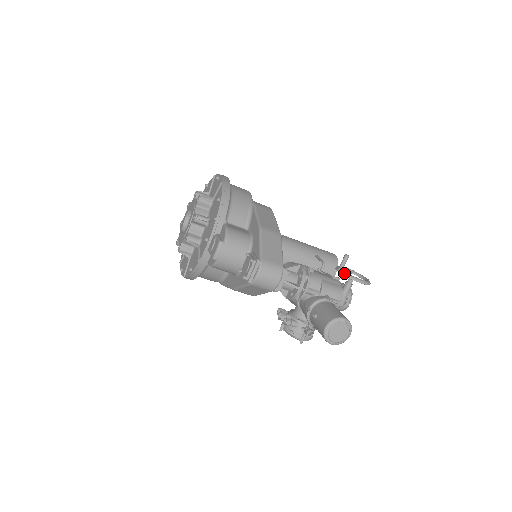
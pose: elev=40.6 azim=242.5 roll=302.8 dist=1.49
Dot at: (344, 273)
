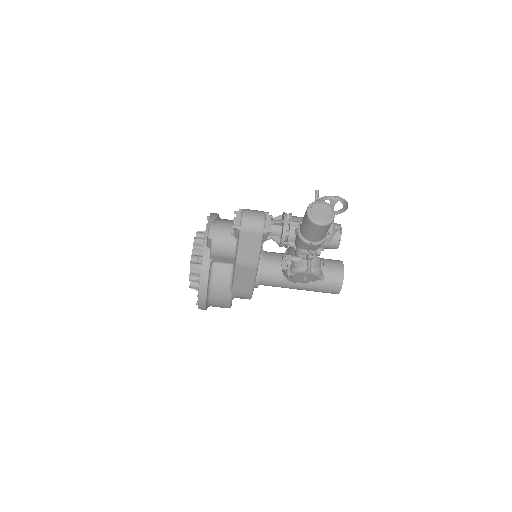
Dot at: occluded
